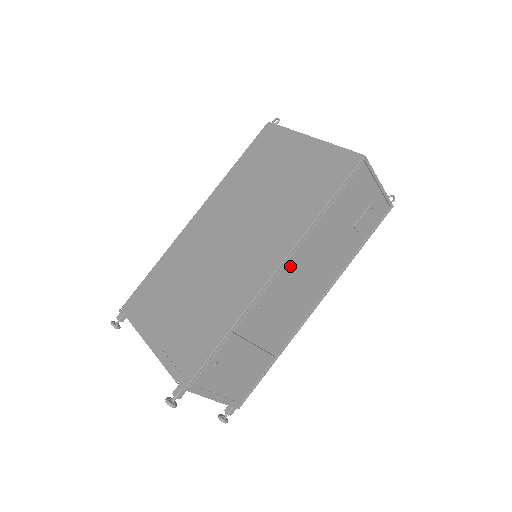
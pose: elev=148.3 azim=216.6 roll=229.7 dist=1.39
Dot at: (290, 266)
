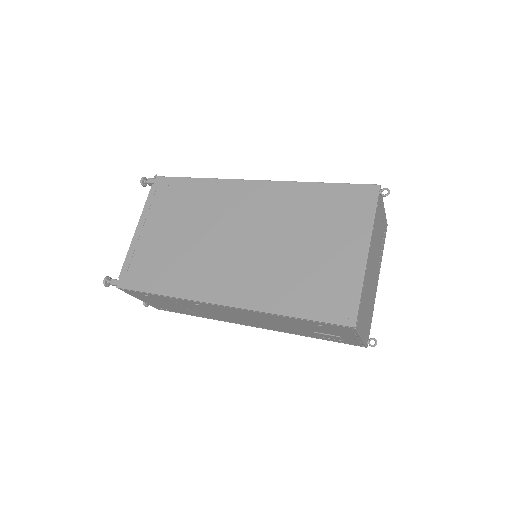
Dot at: (236, 310)
